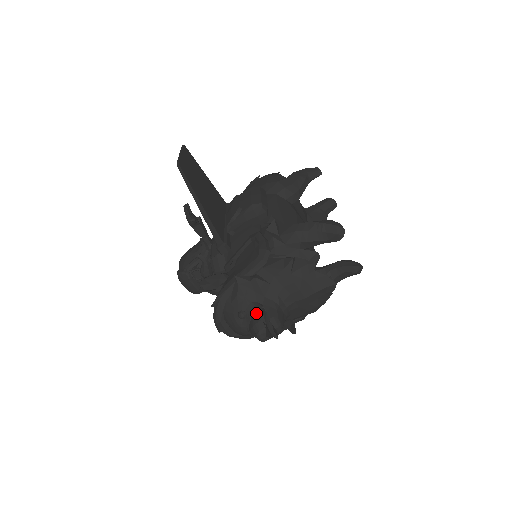
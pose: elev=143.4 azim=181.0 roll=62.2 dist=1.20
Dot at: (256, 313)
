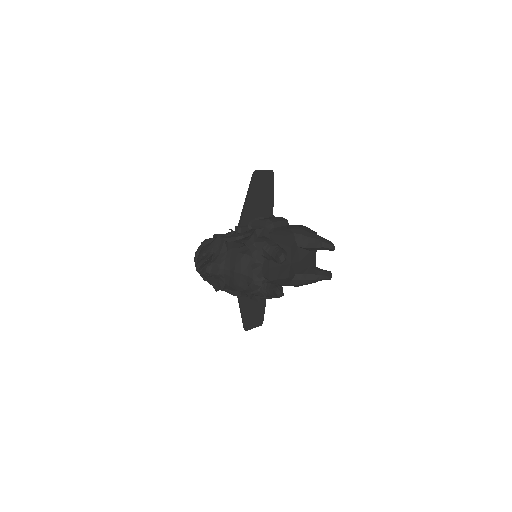
Dot at: (208, 256)
